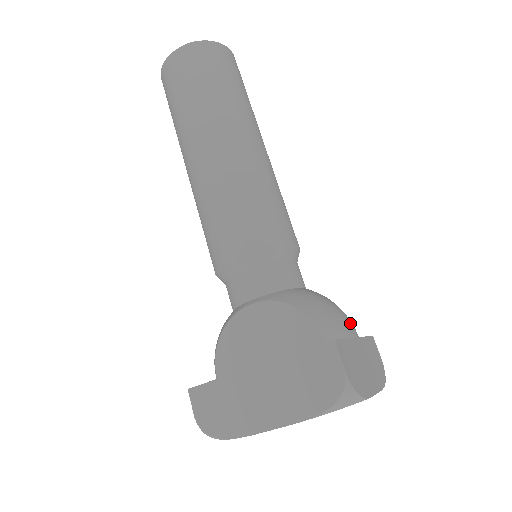
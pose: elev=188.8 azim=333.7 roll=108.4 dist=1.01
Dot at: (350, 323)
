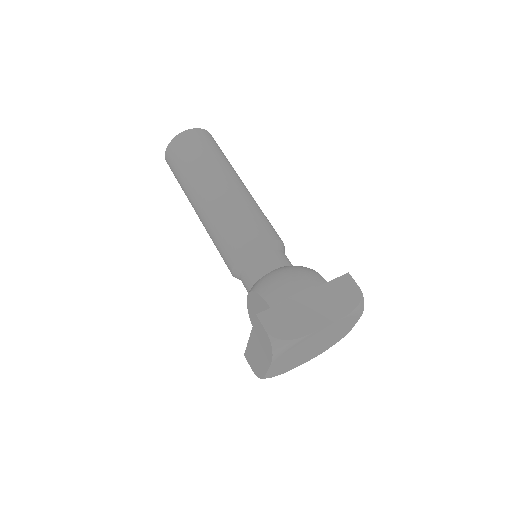
Dot at: (299, 284)
